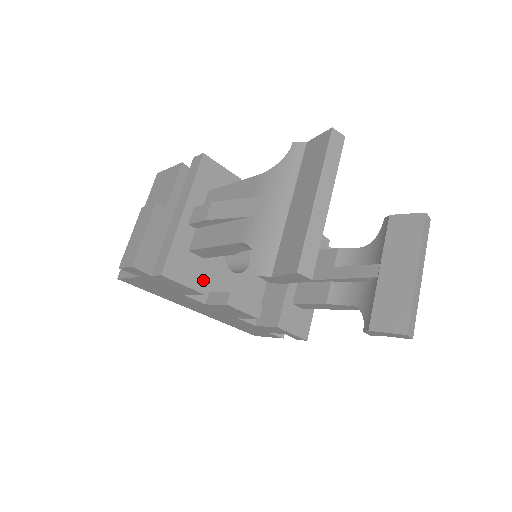
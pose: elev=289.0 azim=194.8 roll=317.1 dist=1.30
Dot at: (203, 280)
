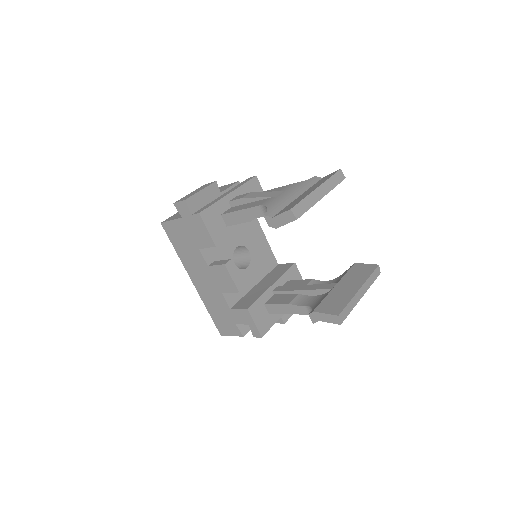
Dot at: (219, 237)
